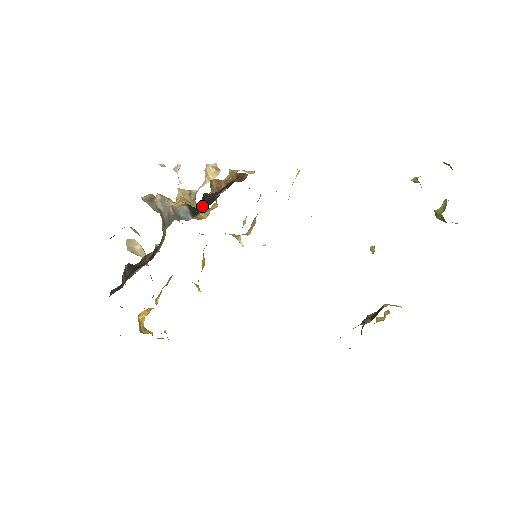
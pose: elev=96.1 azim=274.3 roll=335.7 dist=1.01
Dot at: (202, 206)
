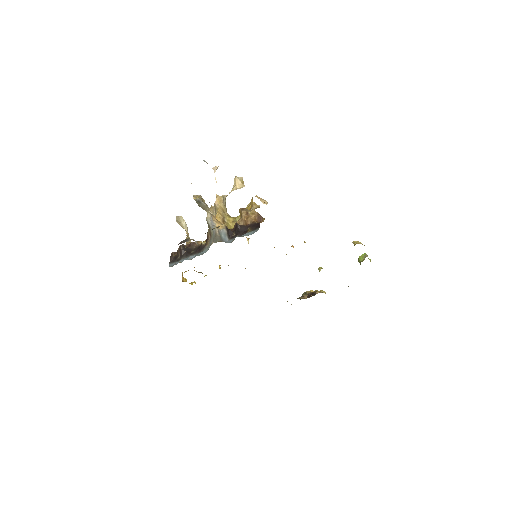
Dot at: (235, 232)
